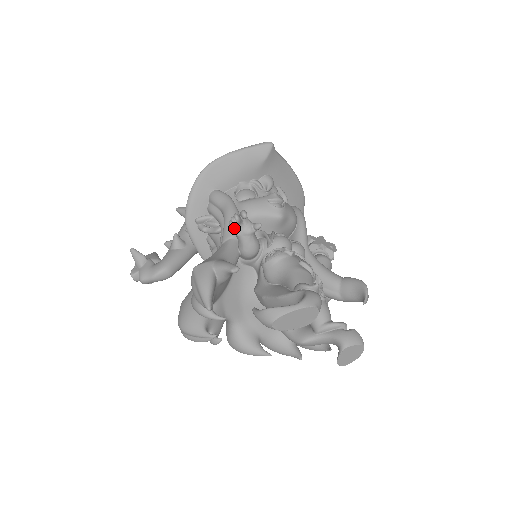
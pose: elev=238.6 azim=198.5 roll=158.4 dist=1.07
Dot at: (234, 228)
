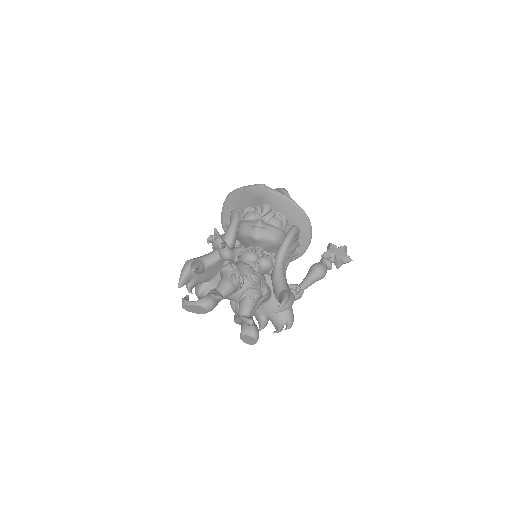
Dot at: (212, 243)
